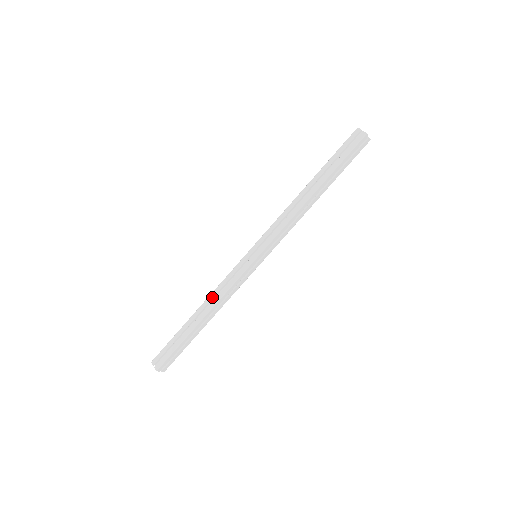
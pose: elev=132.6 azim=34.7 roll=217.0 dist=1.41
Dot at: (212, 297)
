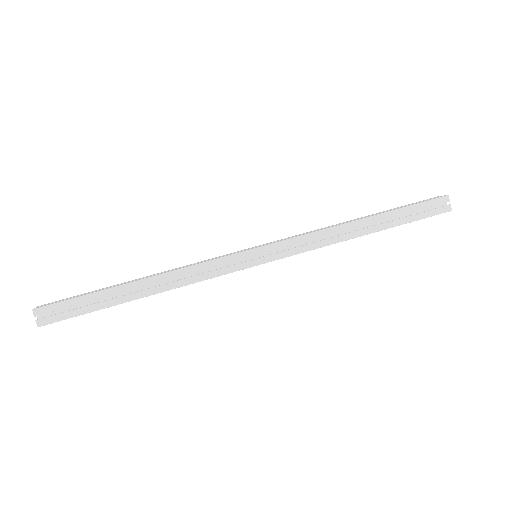
Dot at: (173, 269)
